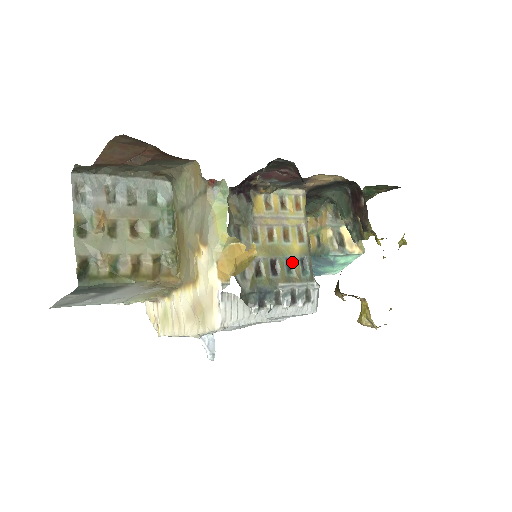
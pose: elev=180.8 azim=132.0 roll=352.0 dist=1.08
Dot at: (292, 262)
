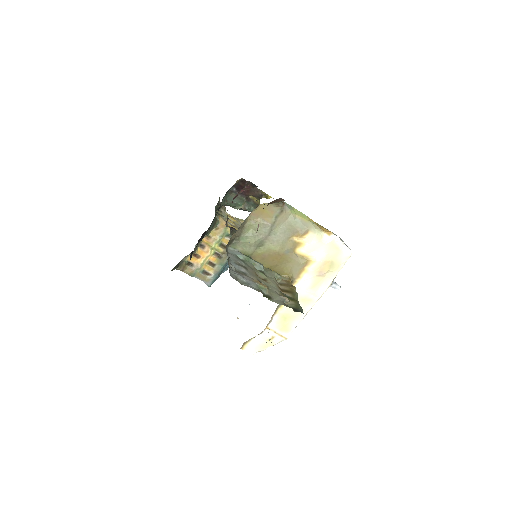
Dot at: occluded
